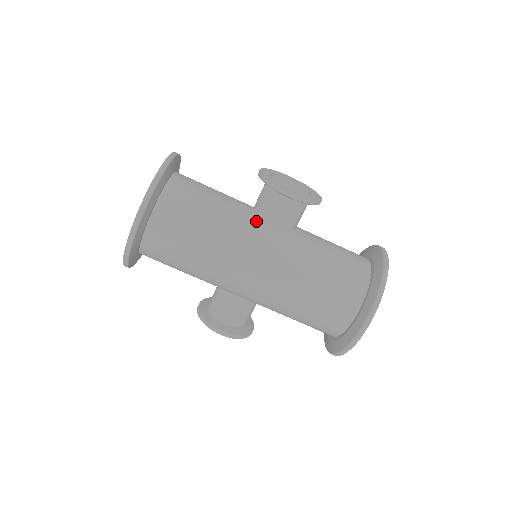
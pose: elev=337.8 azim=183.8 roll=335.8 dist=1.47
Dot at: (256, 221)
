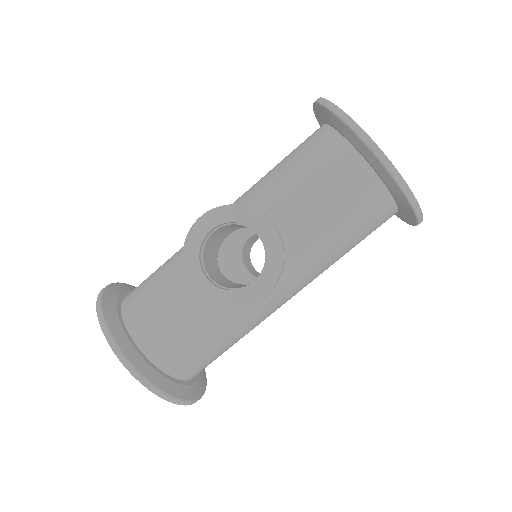
Dot at: occluded
